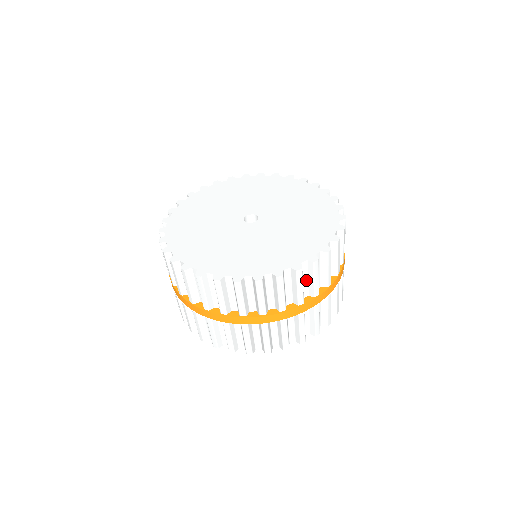
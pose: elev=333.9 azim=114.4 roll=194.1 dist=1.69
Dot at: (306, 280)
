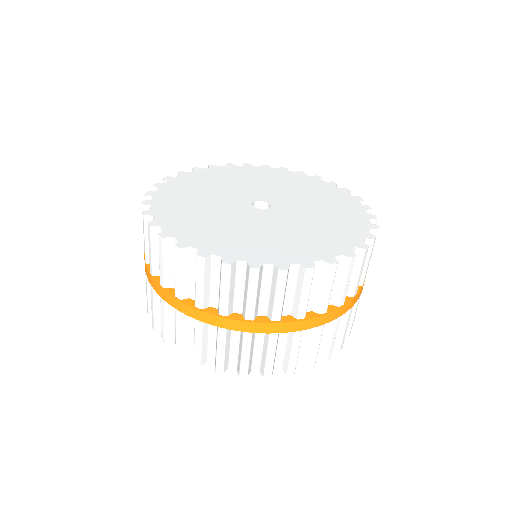
Dot at: occluded
